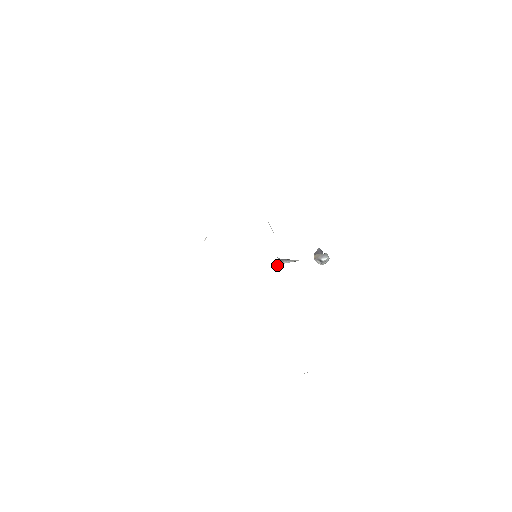
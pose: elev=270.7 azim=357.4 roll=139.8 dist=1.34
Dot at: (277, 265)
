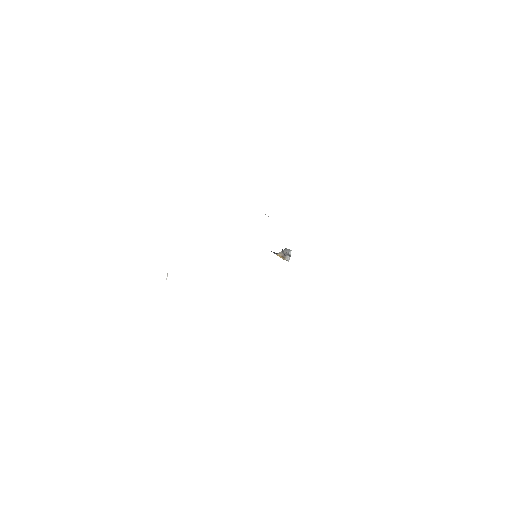
Dot at: occluded
